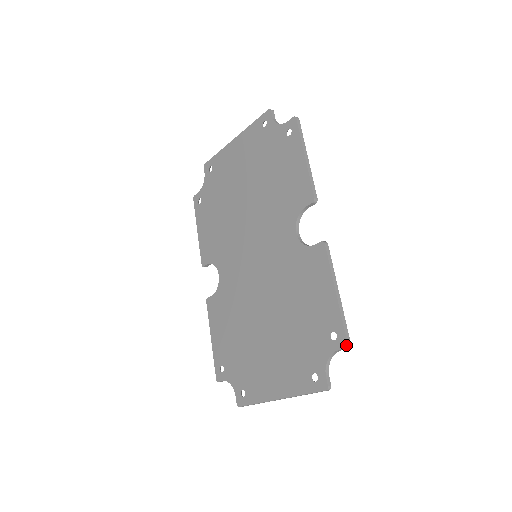
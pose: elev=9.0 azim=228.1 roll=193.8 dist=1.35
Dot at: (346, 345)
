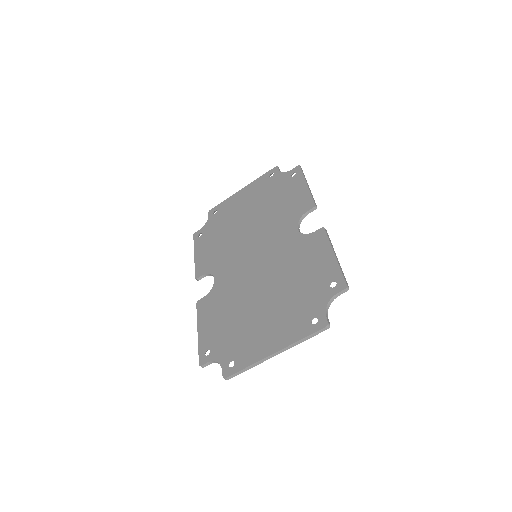
Dot at: (346, 286)
